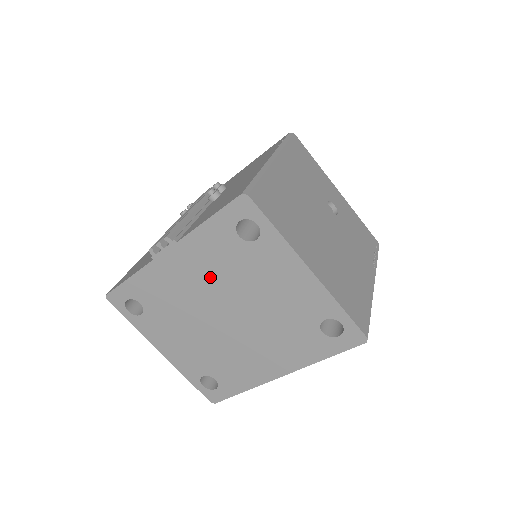
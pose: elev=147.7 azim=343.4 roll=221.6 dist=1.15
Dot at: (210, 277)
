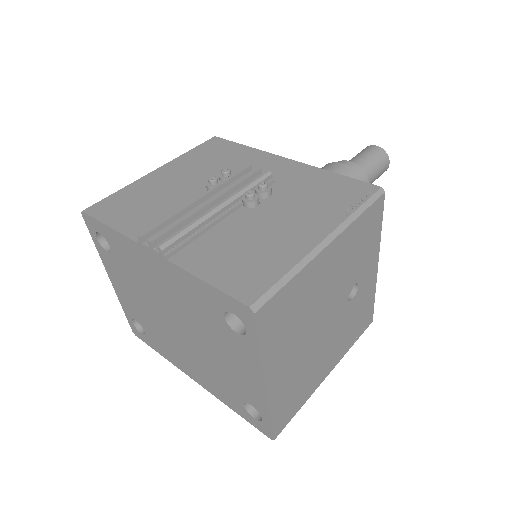
Dot at: (180, 301)
